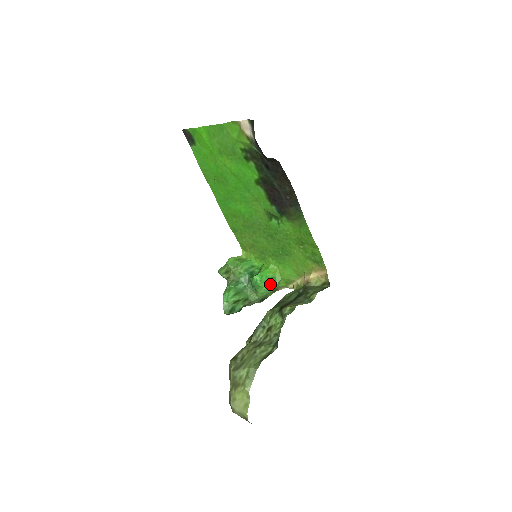
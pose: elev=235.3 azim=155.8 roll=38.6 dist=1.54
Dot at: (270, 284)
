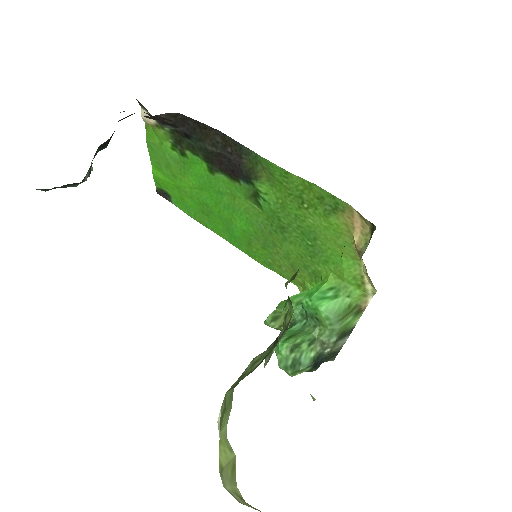
Dot at: (331, 299)
